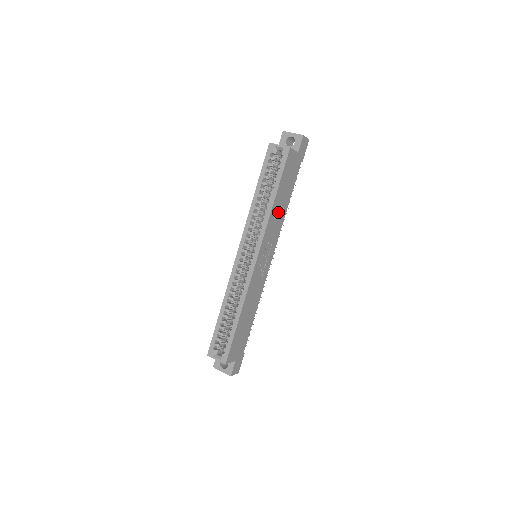
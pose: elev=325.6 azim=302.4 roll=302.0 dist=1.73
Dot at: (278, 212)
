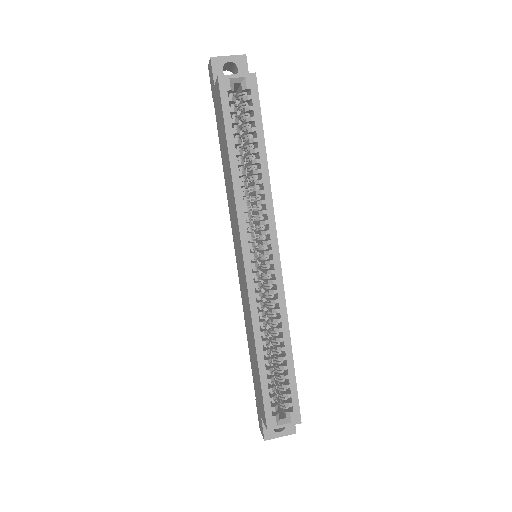
Dot at: occluded
